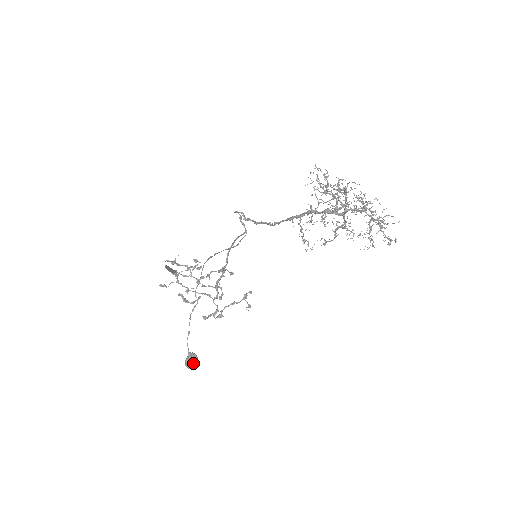
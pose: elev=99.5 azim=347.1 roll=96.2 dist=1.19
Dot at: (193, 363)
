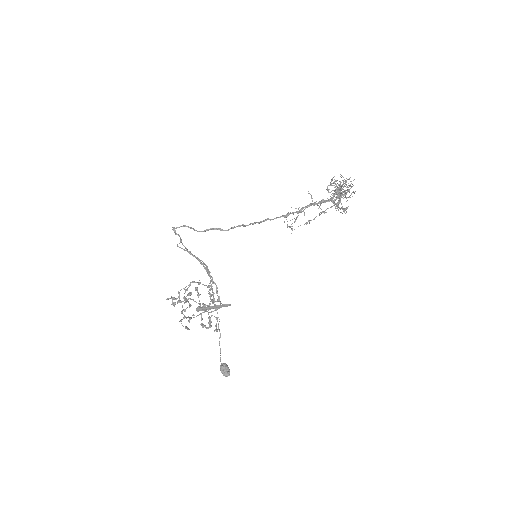
Dot at: (229, 370)
